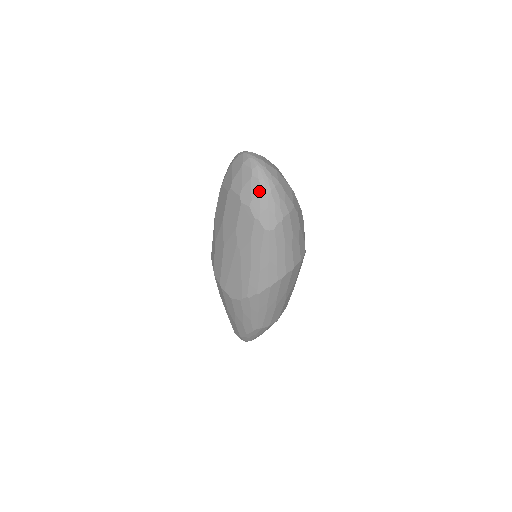
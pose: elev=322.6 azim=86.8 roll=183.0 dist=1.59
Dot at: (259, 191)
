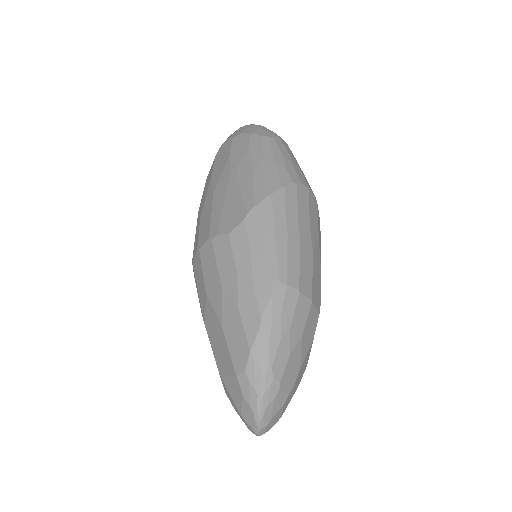
Dot at: (250, 126)
